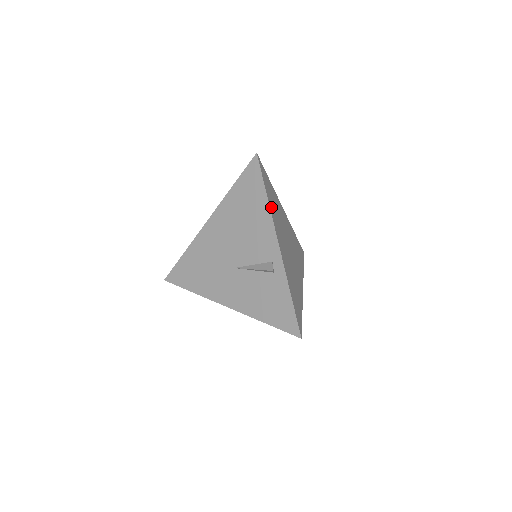
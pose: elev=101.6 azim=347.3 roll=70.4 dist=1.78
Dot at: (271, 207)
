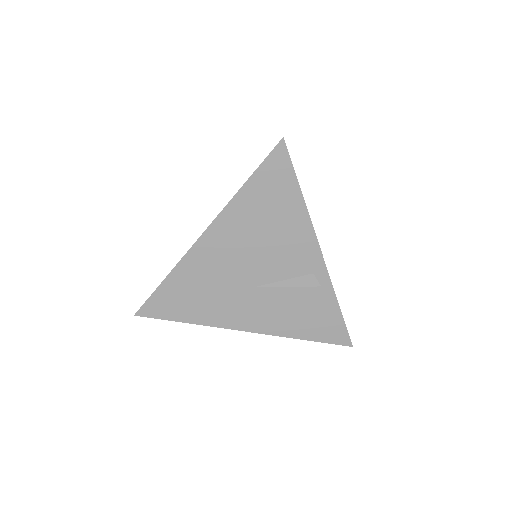
Dot at: occluded
